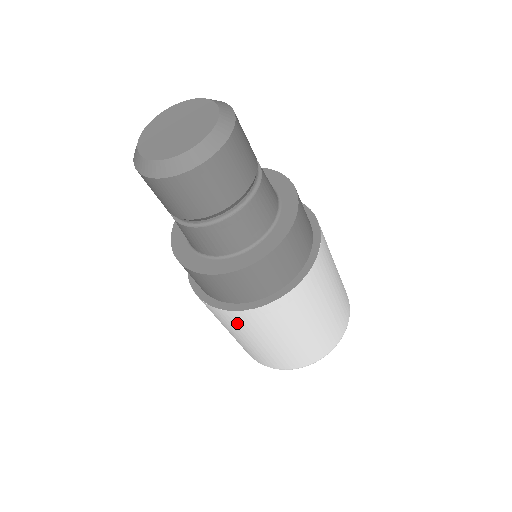
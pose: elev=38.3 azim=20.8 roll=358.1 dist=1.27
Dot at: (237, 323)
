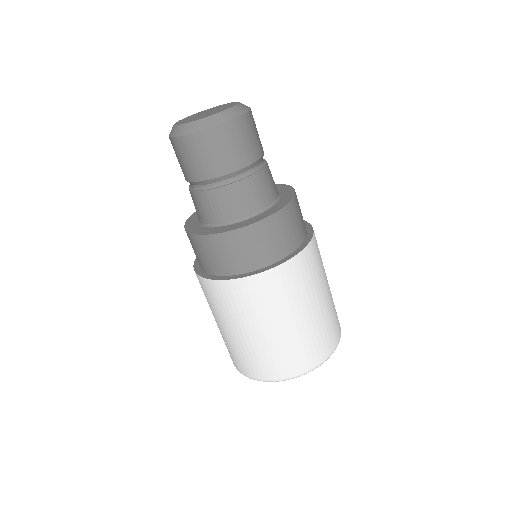
Dot at: (215, 298)
